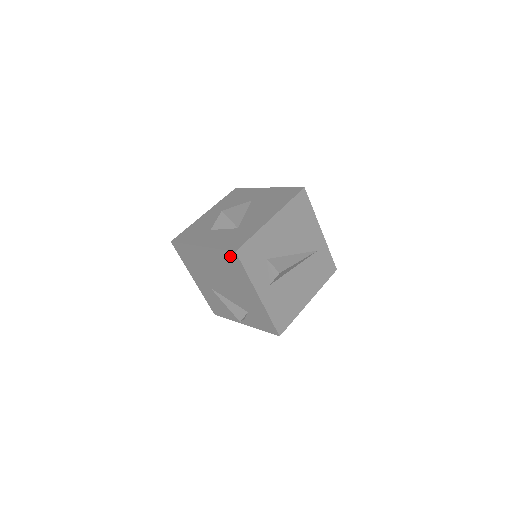
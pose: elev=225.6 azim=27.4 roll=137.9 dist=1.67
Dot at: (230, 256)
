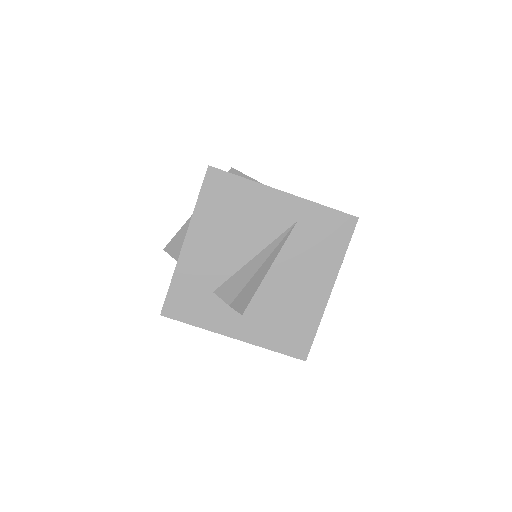
Dot at: occluded
